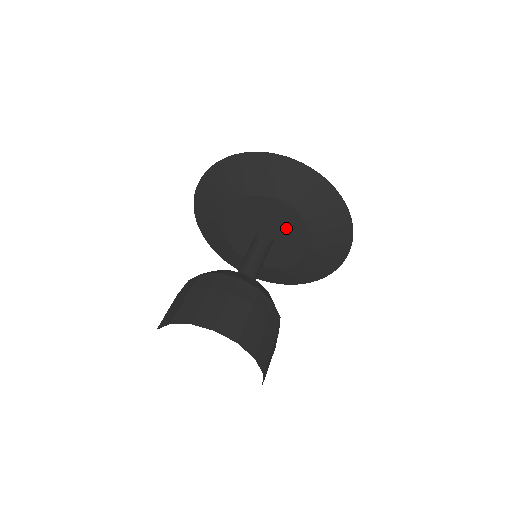
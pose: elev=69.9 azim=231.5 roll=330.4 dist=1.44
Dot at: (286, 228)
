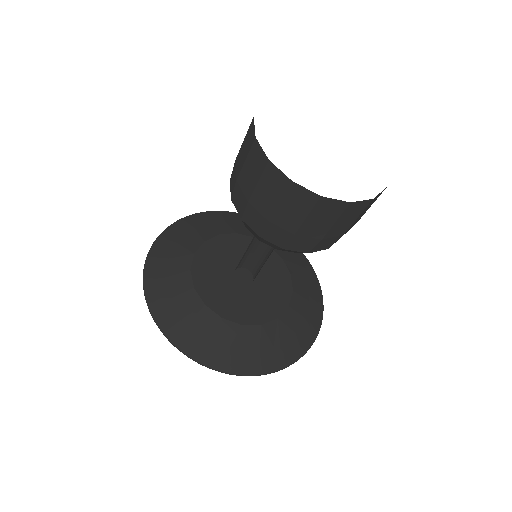
Dot at: (269, 284)
